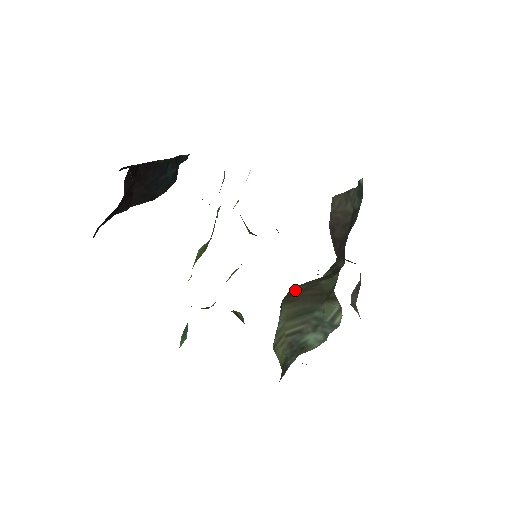
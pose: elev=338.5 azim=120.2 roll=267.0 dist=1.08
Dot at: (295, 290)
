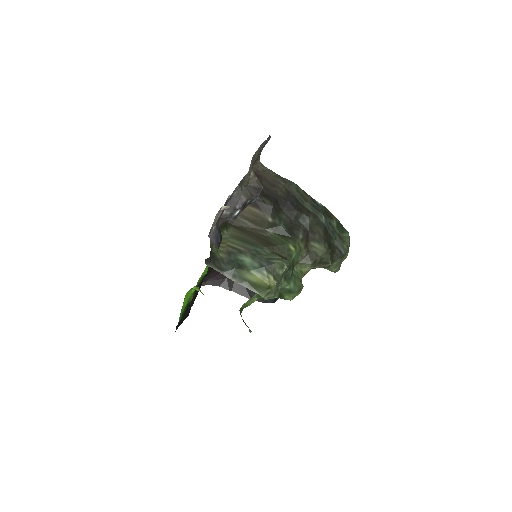
Dot at: (242, 222)
